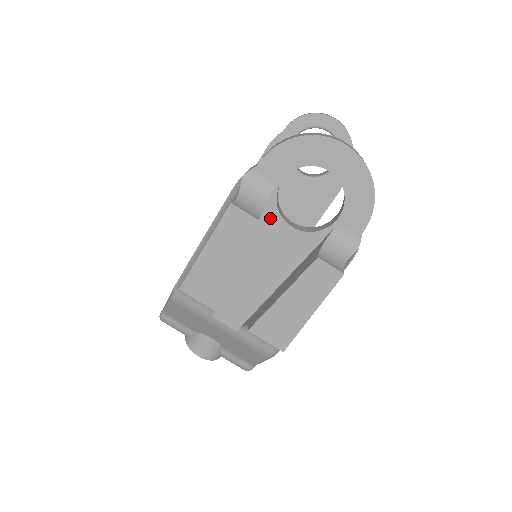
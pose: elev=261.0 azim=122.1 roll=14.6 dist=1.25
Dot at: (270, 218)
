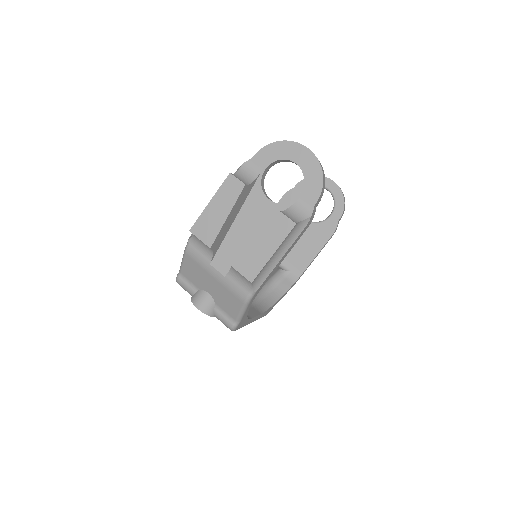
Dot at: (256, 193)
